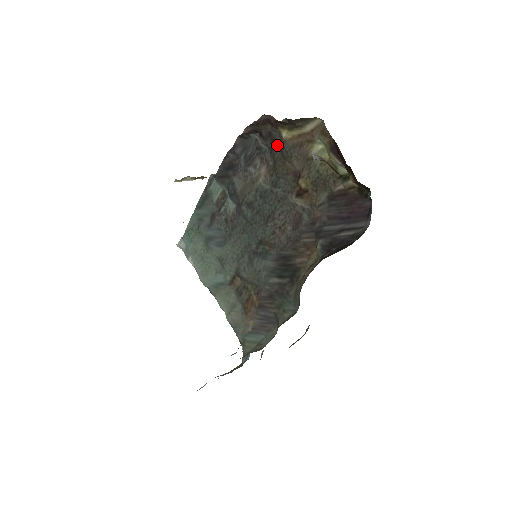
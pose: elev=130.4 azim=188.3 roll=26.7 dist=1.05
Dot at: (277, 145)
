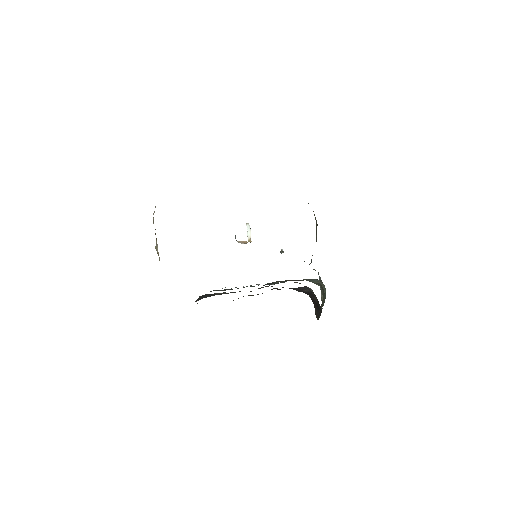
Dot at: occluded
